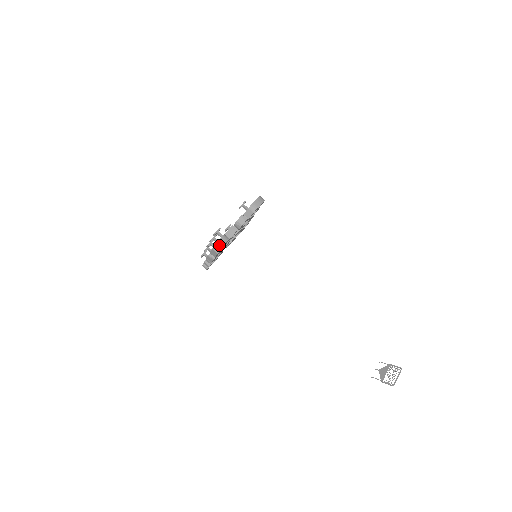
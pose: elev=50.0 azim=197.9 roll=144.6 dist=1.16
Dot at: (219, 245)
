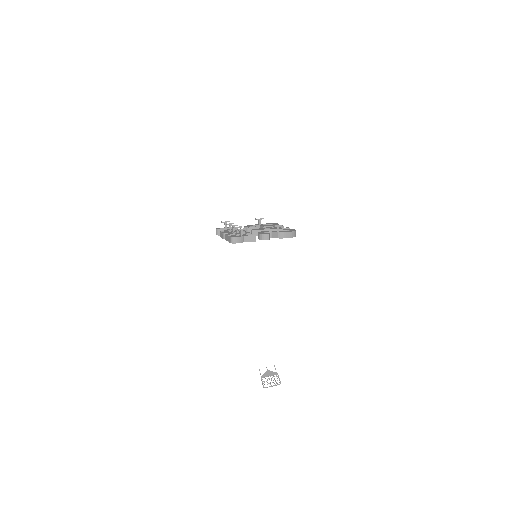
Dot at: (233, 240)
